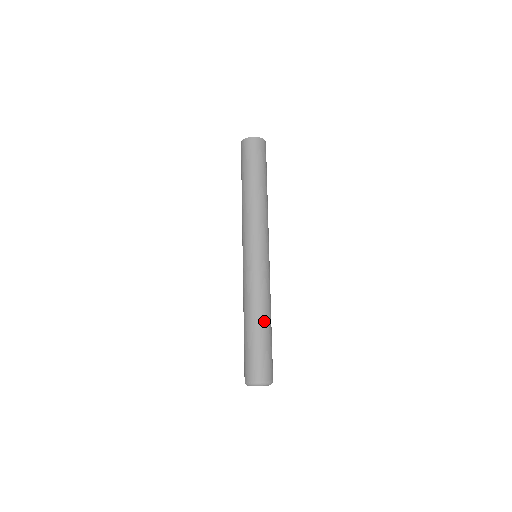
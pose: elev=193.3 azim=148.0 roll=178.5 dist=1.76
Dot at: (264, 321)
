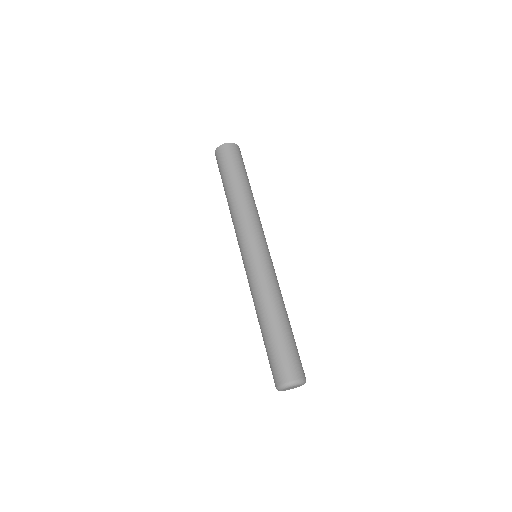
Dot at: (274, 318)
